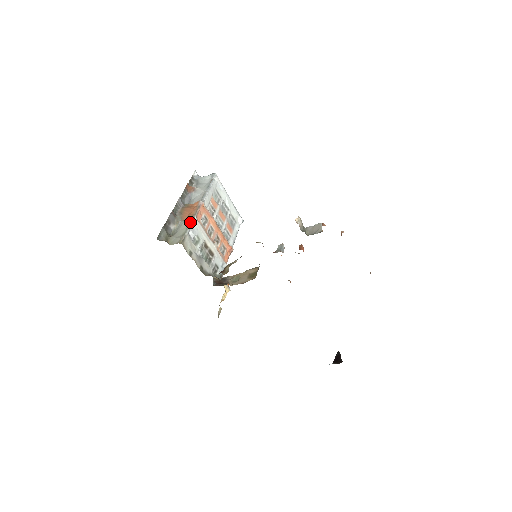
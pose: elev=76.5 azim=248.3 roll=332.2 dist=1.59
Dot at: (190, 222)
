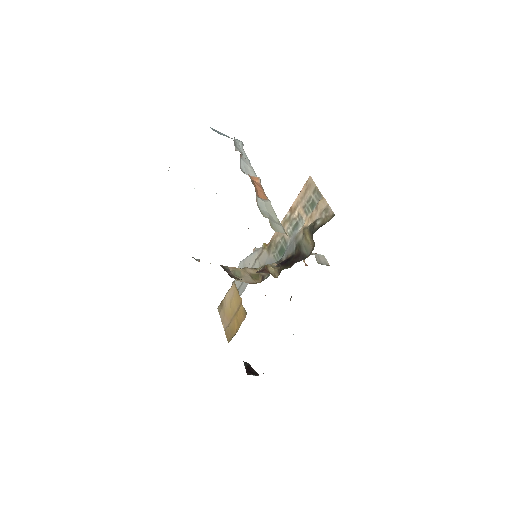
Dot at: occluded
